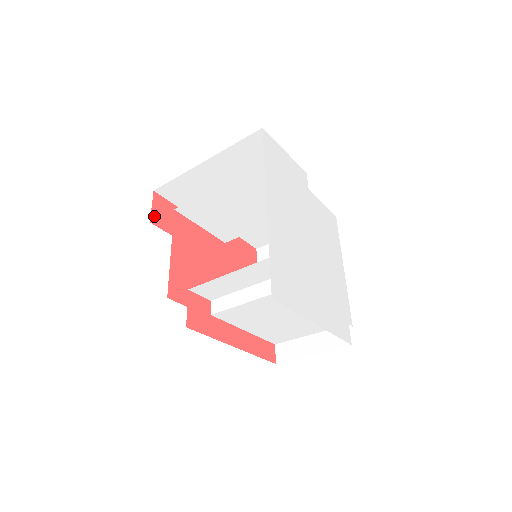
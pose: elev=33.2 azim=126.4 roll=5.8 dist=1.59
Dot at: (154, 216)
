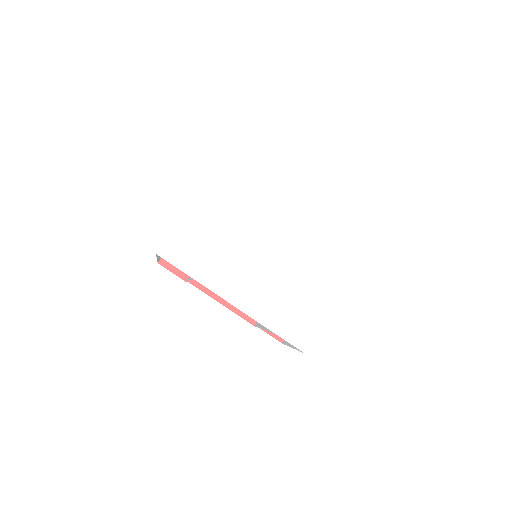
Dot at: (181, 274)
